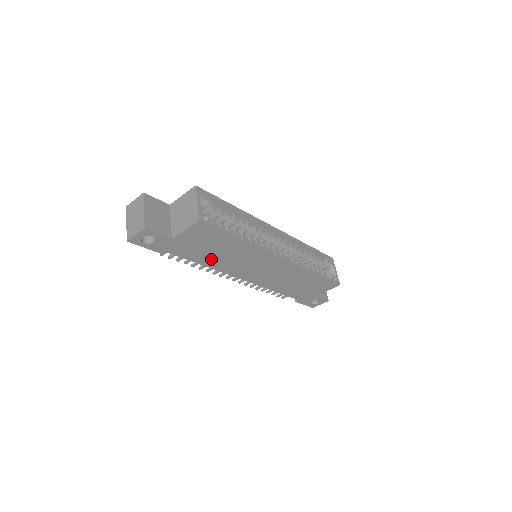
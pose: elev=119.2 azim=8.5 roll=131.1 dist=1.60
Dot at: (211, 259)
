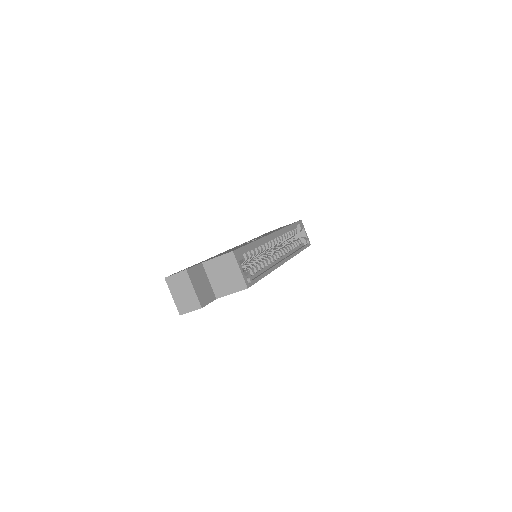
Dot at: occluded
